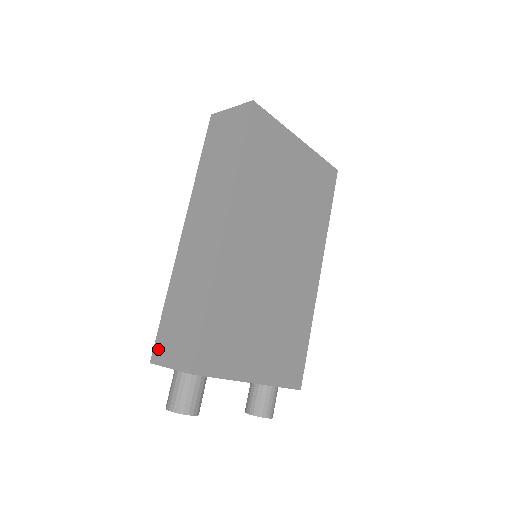
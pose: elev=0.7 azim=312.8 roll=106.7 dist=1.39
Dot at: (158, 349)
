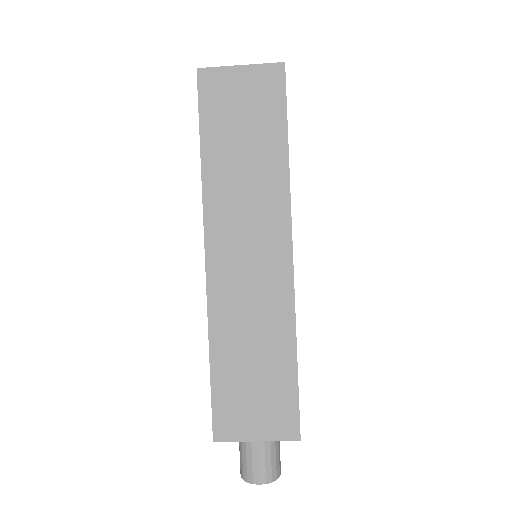
Dot at: (223, 422)
